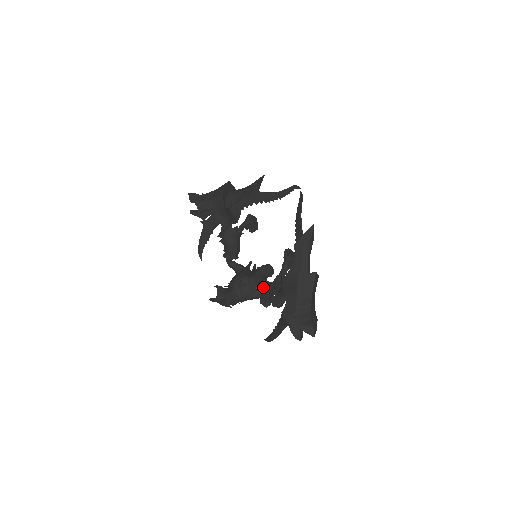
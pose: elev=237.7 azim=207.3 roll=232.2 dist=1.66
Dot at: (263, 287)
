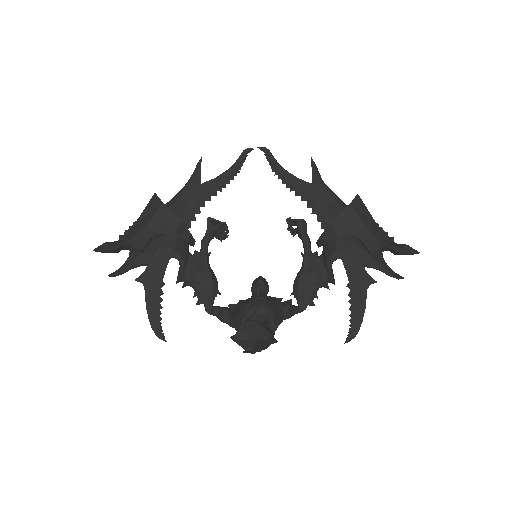
Dot at: (278, 302)
